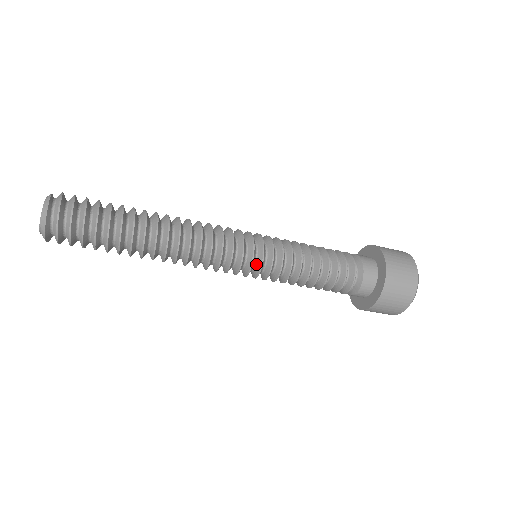
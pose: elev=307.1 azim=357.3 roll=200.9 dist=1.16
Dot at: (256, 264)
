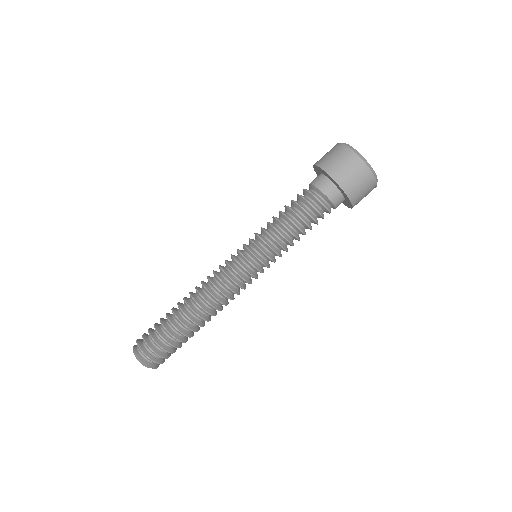
Dot at: (256, 261)
